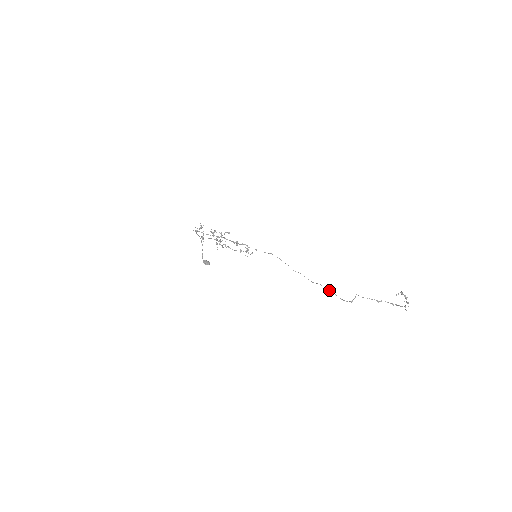
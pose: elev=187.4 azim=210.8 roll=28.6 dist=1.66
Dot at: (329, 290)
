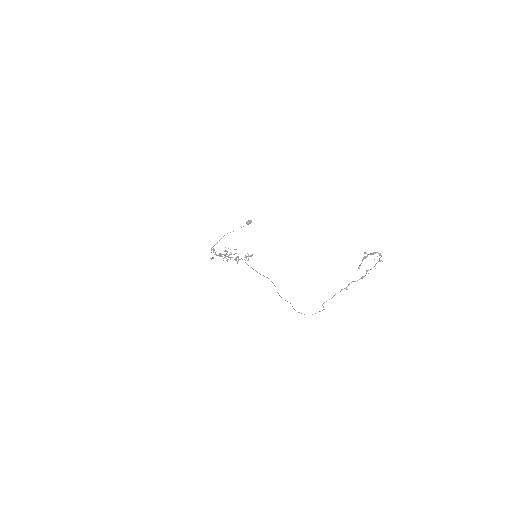
Dot at: occluded
